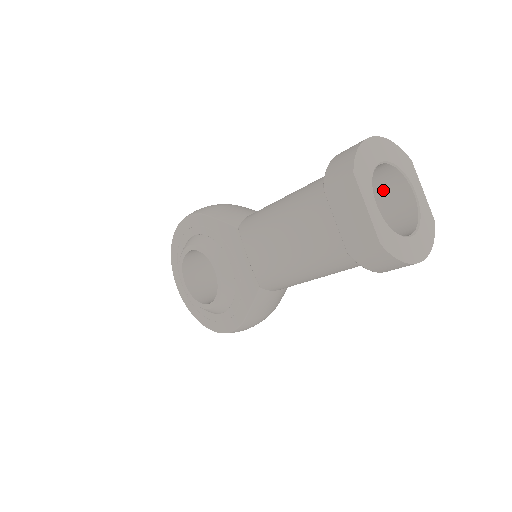
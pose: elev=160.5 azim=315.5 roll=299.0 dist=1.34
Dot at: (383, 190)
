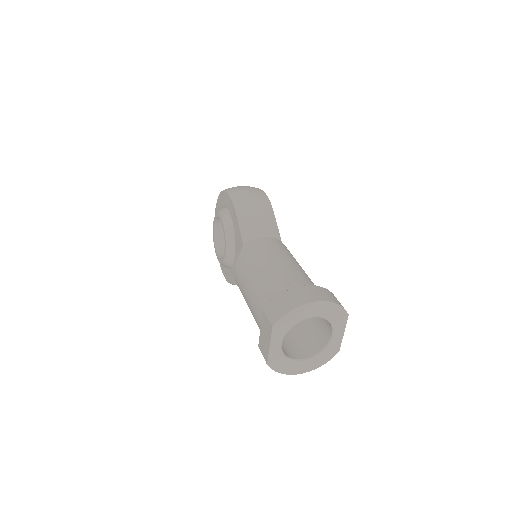
Dot at: occluded
